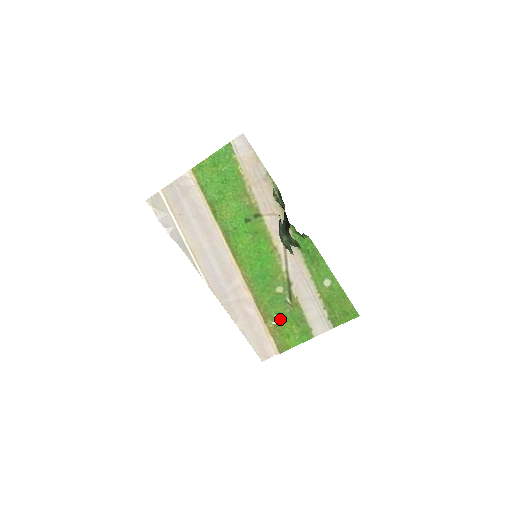
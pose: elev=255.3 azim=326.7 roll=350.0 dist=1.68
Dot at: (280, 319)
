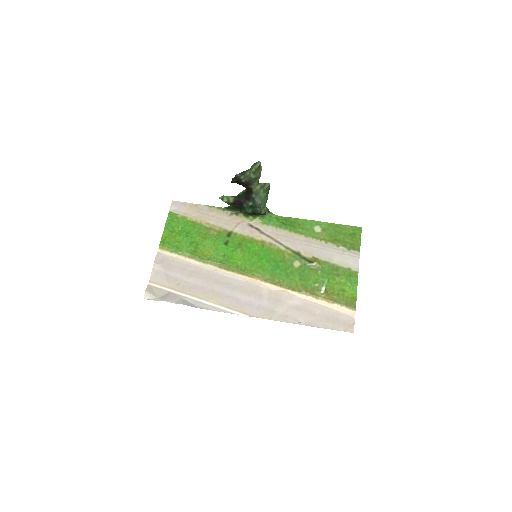
Dot at: (322, 284)
